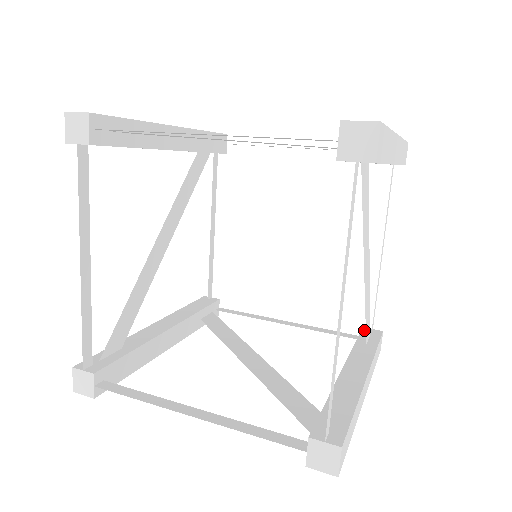
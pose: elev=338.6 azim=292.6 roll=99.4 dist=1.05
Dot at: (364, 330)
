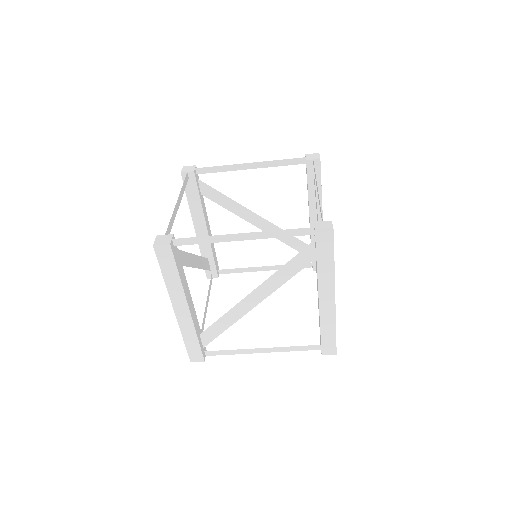
Dot at: occluded
